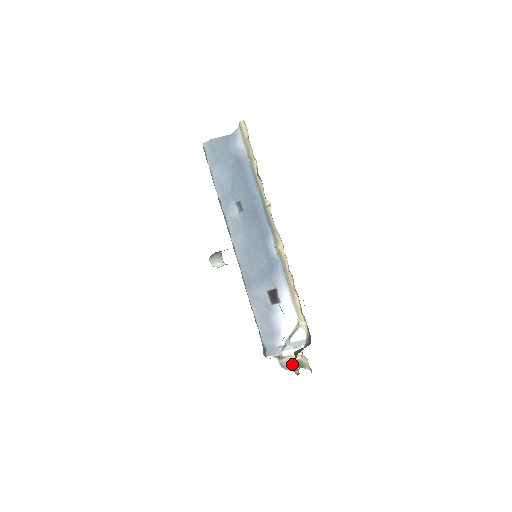
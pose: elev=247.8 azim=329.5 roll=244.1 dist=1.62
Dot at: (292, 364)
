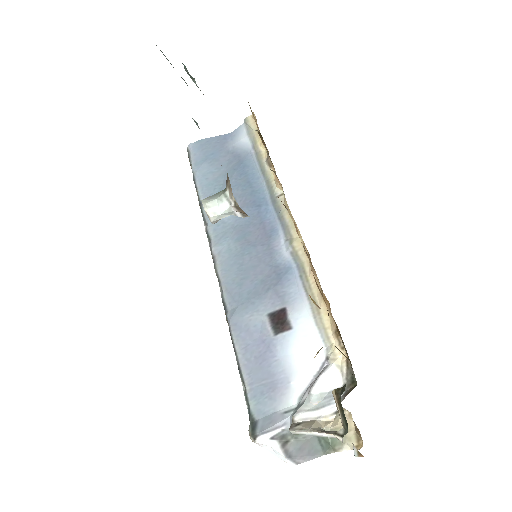
Dot at: (321, 429)
